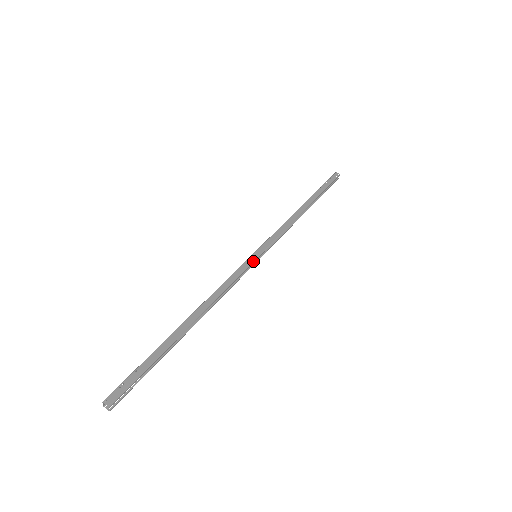
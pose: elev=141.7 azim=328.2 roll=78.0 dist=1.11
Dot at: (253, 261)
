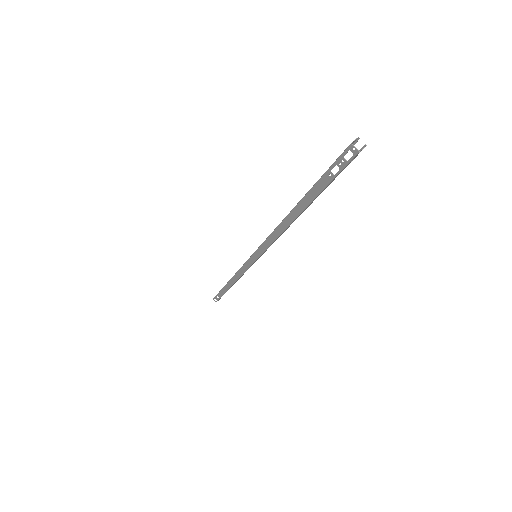
Dot at: occluded
